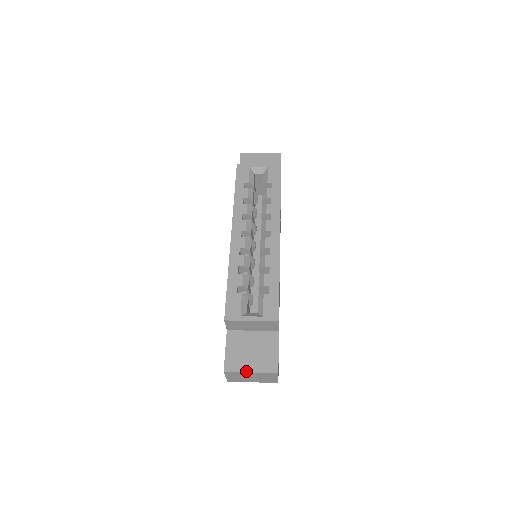
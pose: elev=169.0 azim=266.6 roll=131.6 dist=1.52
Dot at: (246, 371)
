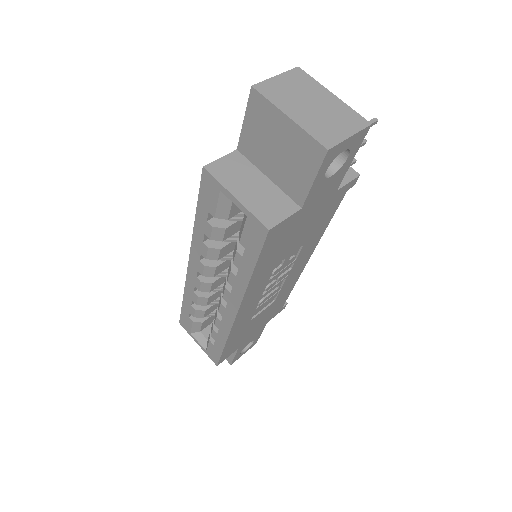
Dot at: occluded
